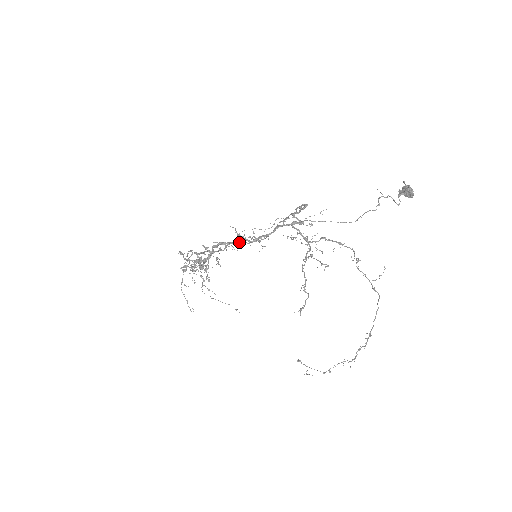
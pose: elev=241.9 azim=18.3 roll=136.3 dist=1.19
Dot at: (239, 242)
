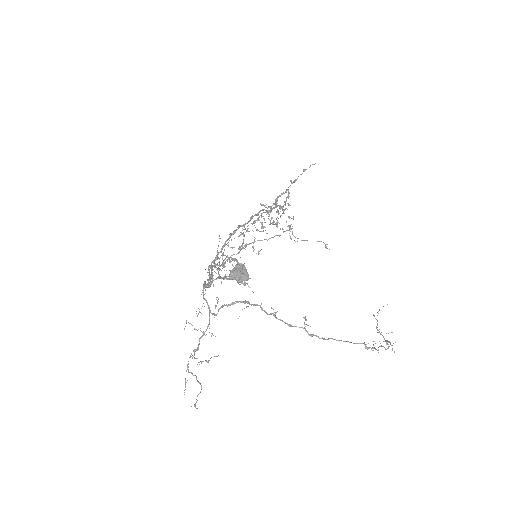
Dot at: (209, 277)
